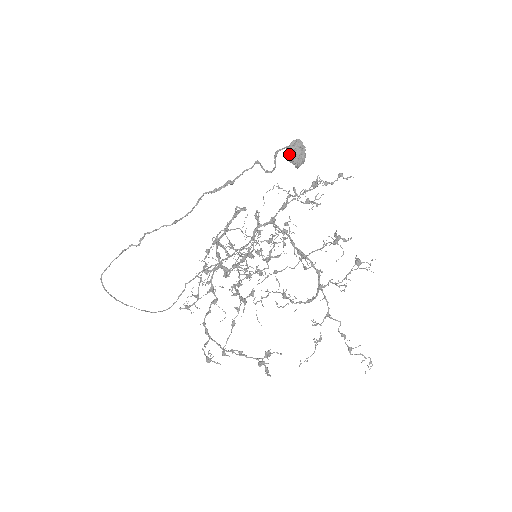
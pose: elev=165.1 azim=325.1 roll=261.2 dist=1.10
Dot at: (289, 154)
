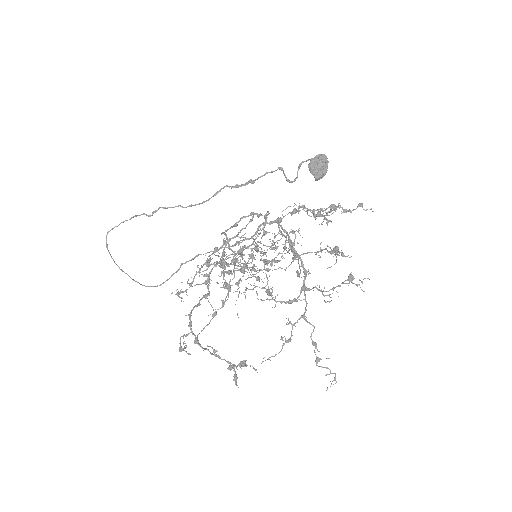
Dot at: (311, 164)
